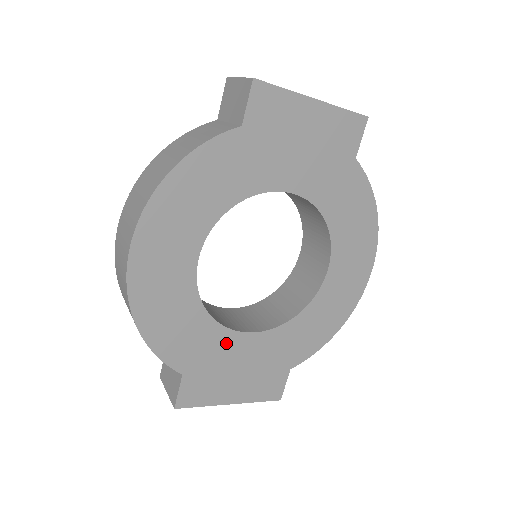
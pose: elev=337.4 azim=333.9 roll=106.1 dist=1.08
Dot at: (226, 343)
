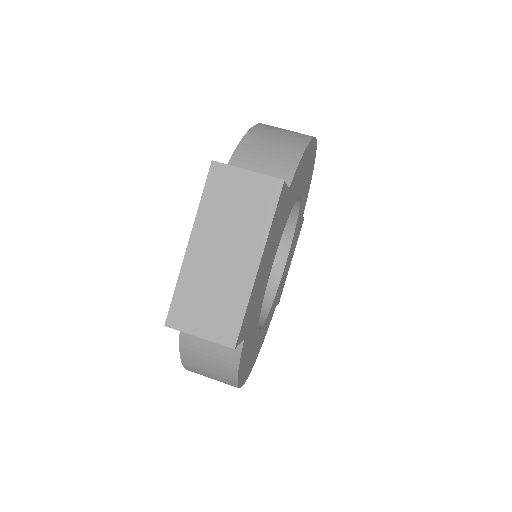
Dot at: (281, 281)
